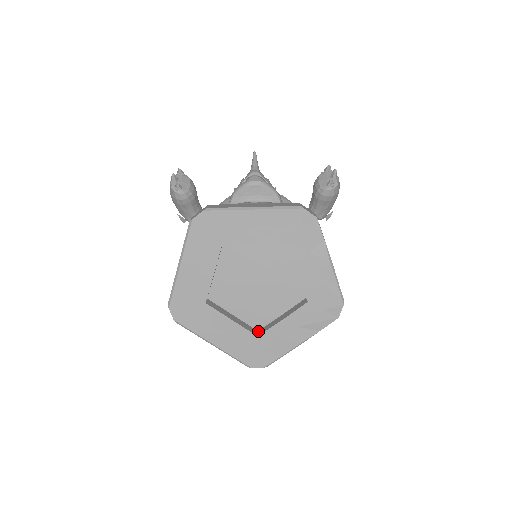
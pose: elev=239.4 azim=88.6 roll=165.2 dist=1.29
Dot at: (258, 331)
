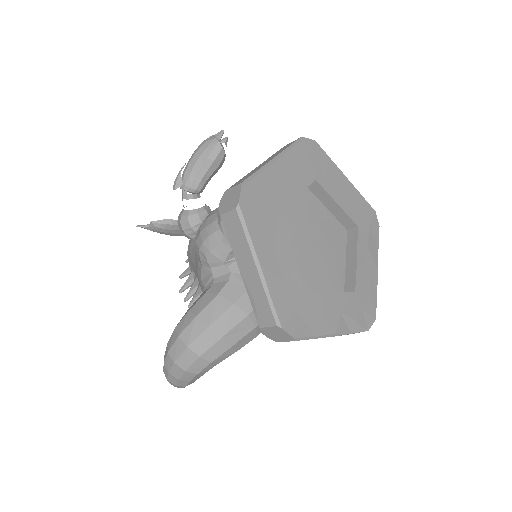
Dot at: occluded
